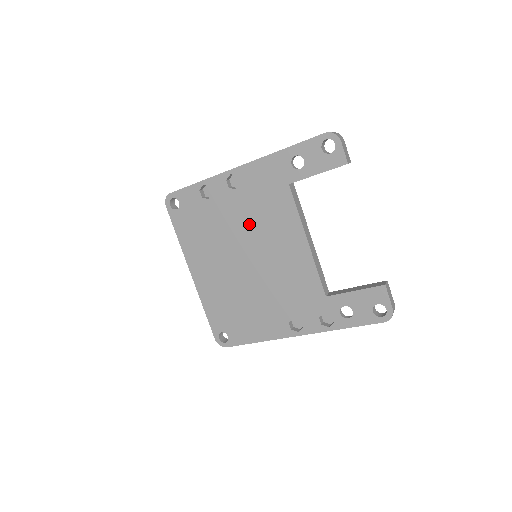
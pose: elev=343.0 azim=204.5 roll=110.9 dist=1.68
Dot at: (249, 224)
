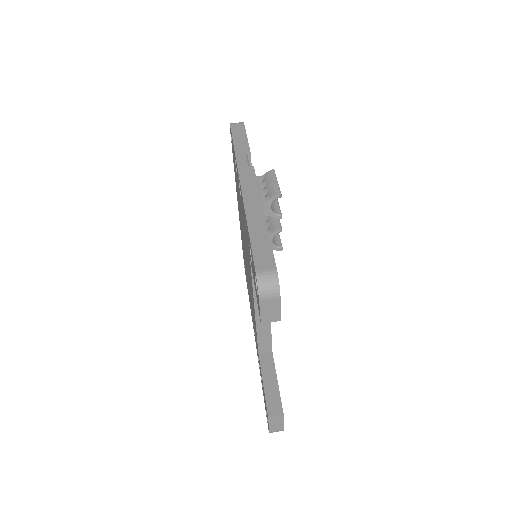
Dot at: (244, 234)
